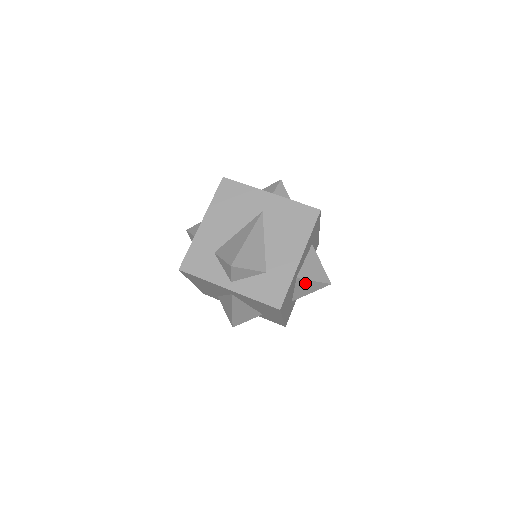
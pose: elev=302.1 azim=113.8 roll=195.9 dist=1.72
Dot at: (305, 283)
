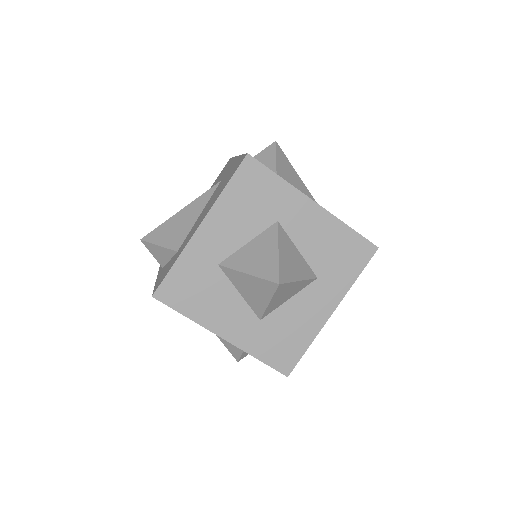
Dot at: (269, 244)
